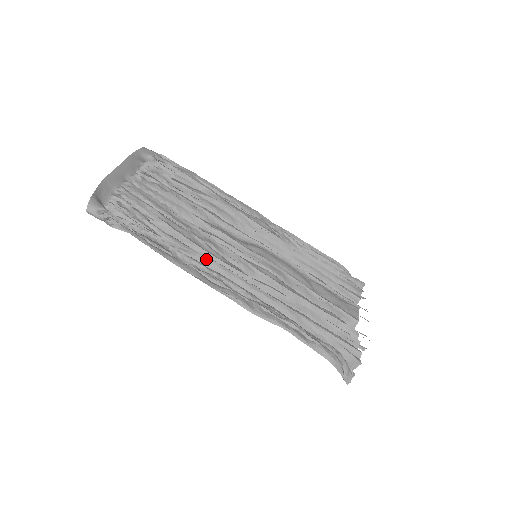
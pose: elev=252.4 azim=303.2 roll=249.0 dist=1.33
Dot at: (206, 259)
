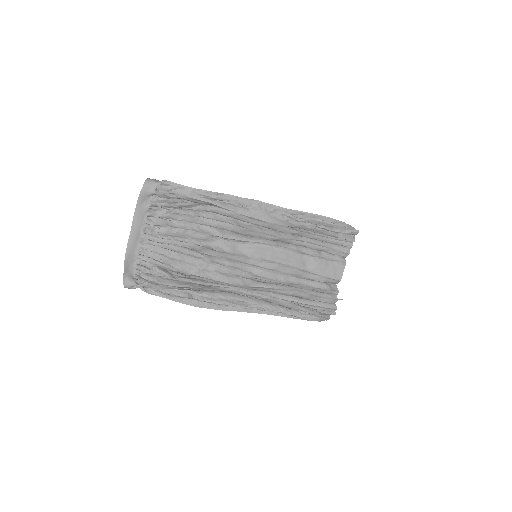
Dot at: (215, 287)
